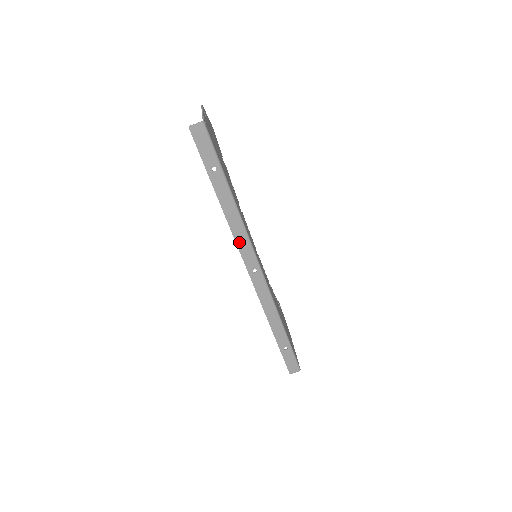
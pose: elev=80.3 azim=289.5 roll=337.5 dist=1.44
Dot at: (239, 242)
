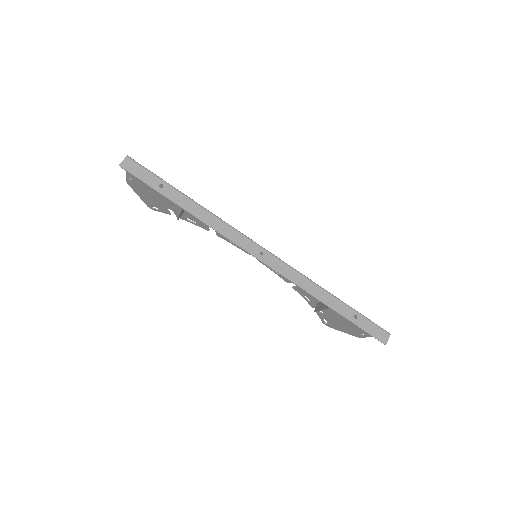
Dot at: (227, 235)
